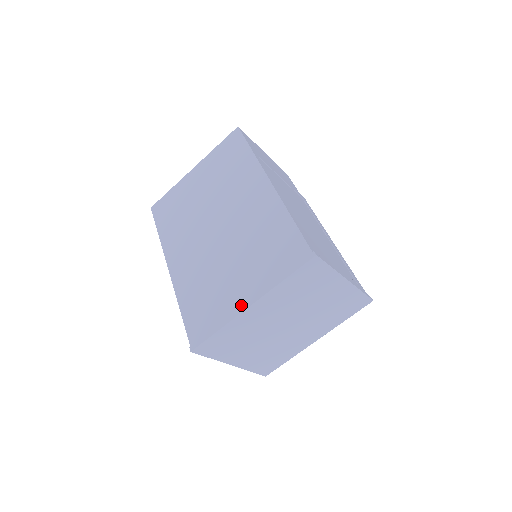
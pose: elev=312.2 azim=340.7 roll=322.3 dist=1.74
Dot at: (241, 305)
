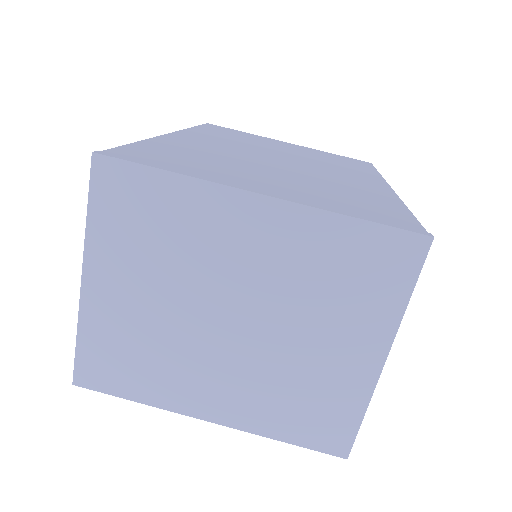
Dot at: (245, 185)
